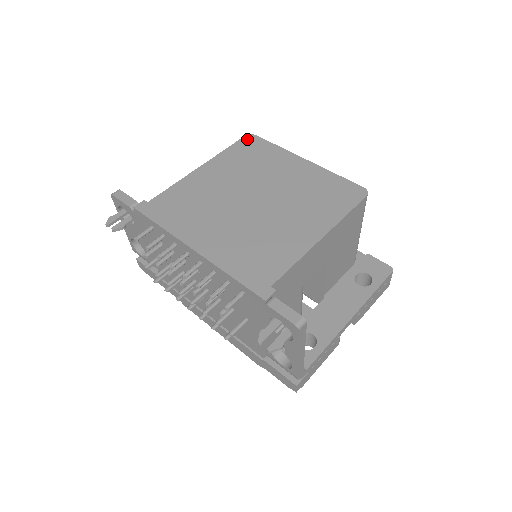
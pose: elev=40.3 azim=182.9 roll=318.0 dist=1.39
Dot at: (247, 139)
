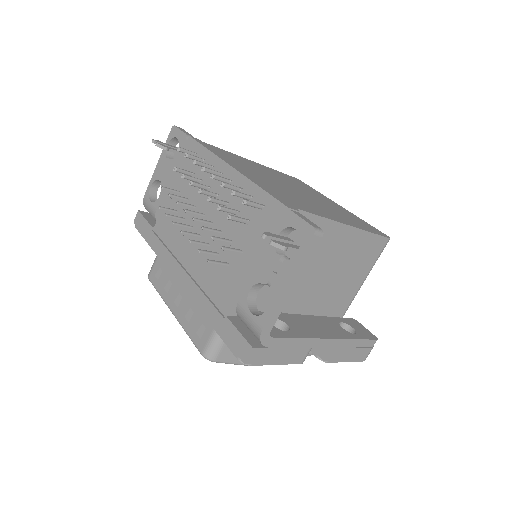
Dot at: (295, 178)
